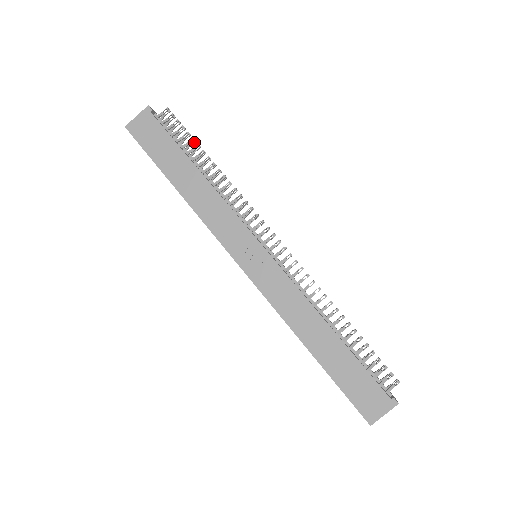
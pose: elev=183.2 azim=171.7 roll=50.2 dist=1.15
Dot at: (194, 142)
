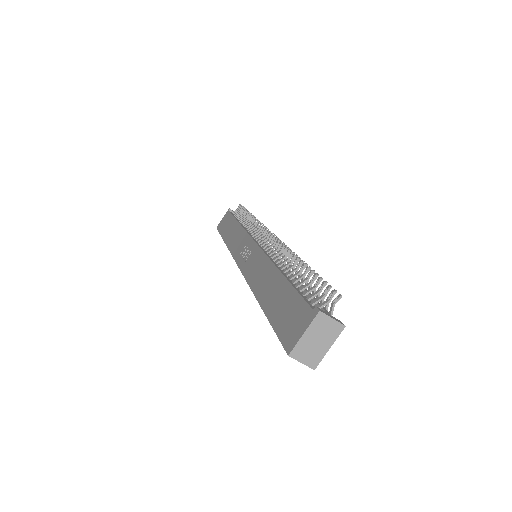
Dot at: occluded
